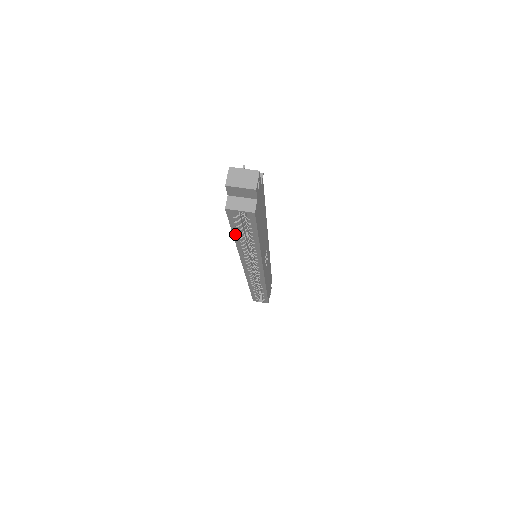
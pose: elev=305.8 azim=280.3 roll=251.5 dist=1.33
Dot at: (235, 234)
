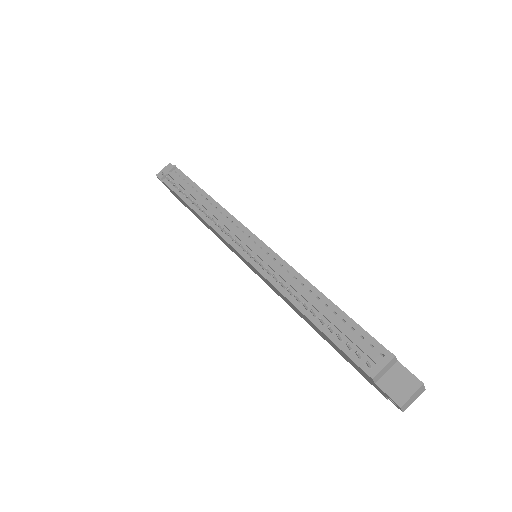
Dot at: occluded
